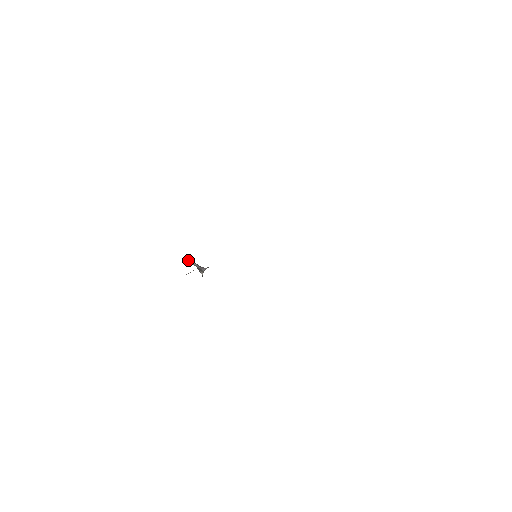
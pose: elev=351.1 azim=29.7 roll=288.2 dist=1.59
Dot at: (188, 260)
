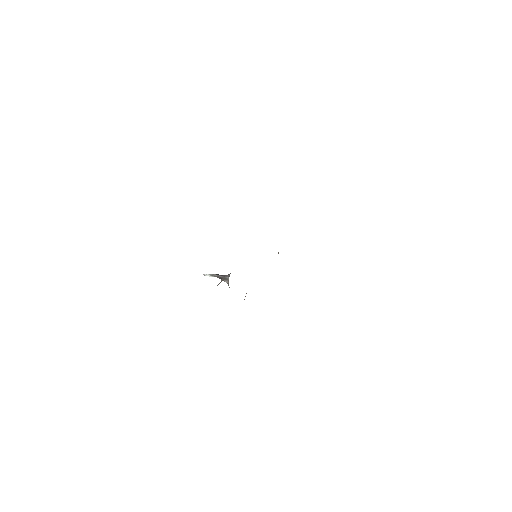
Dot at: (207, 274)
